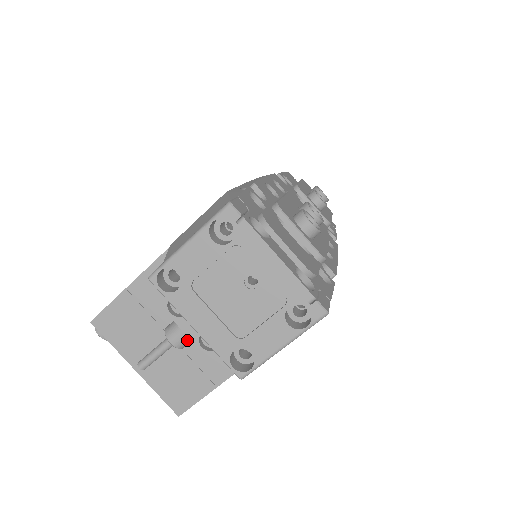
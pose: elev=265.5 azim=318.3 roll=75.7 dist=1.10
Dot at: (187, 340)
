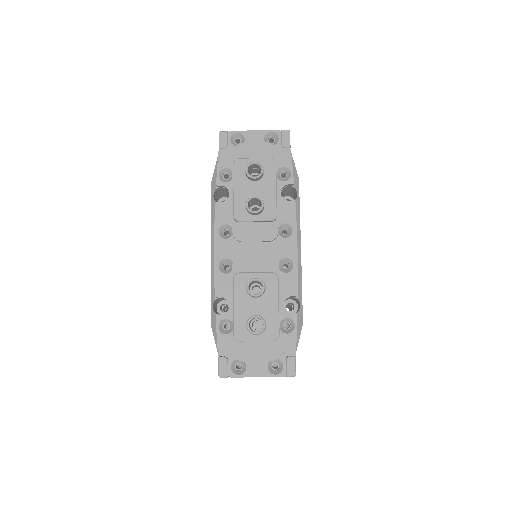
Dot at: occluded
